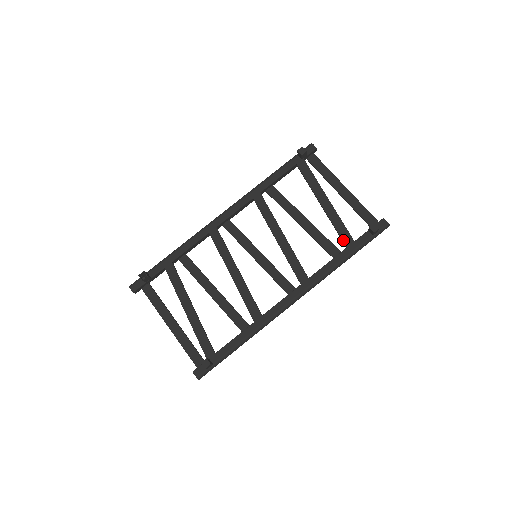
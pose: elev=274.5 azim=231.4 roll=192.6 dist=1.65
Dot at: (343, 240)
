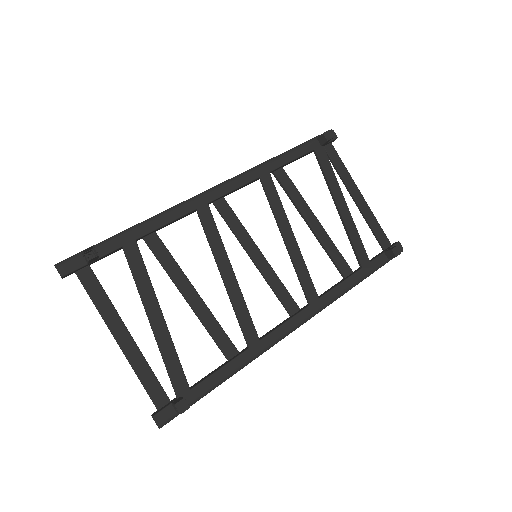
Dot at: (359, 258)
